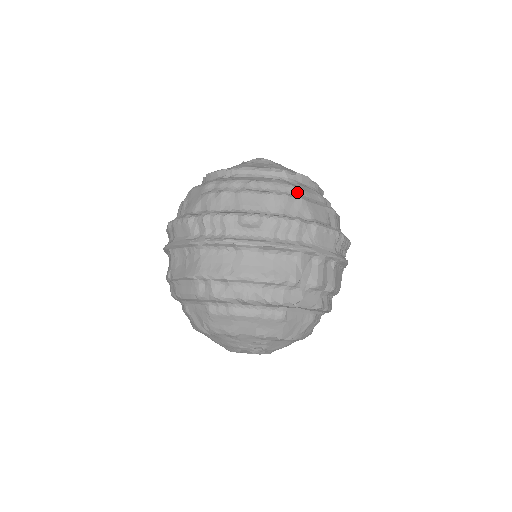
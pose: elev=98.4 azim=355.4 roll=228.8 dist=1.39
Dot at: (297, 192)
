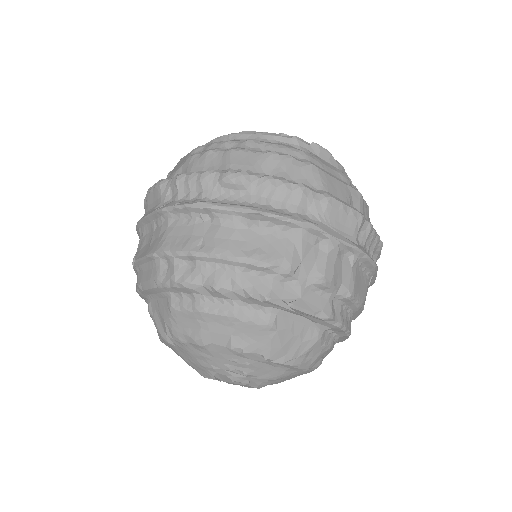
Dot at: (308, 159)
